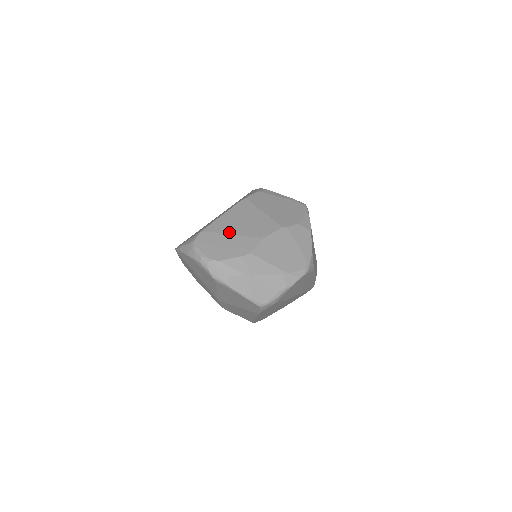
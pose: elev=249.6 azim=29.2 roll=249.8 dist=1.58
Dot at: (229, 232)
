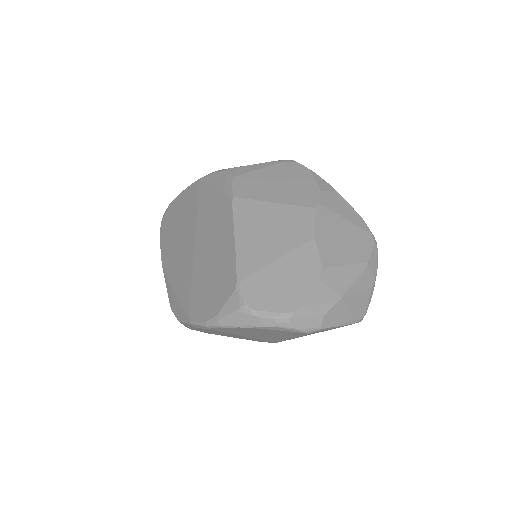
Dot at: (271, 259)
